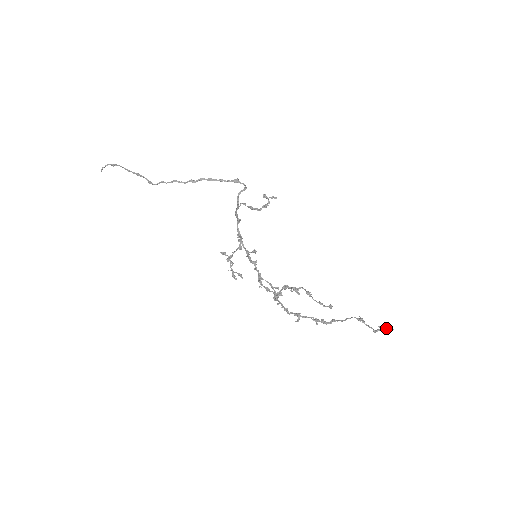
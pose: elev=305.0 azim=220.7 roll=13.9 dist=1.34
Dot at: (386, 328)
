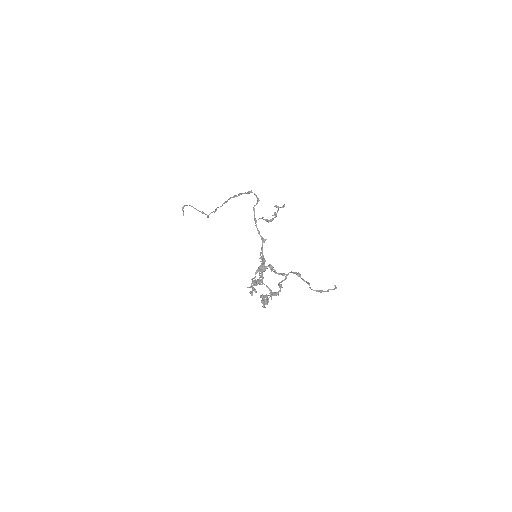
Dot at: (332, 289)
